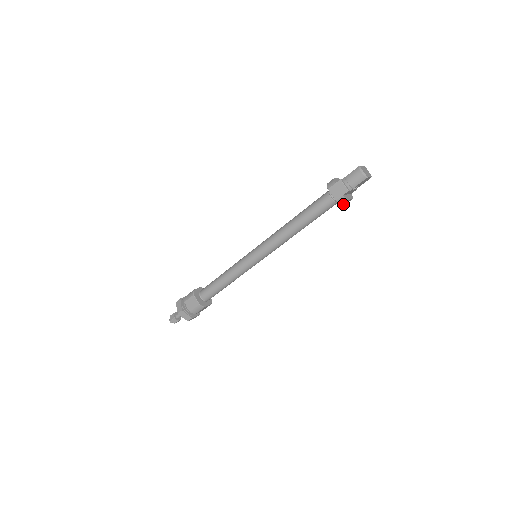
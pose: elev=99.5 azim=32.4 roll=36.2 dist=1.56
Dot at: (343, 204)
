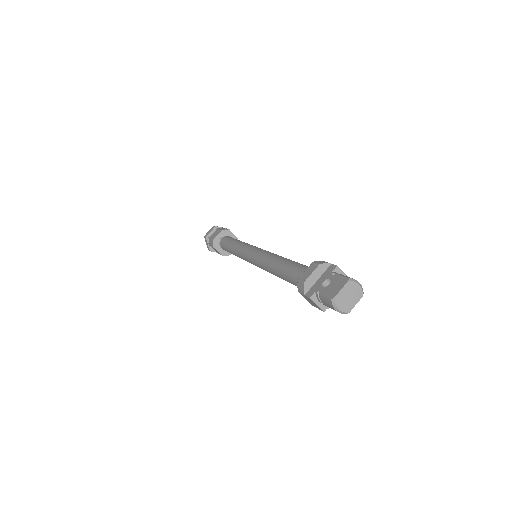
Dot at: occluded
